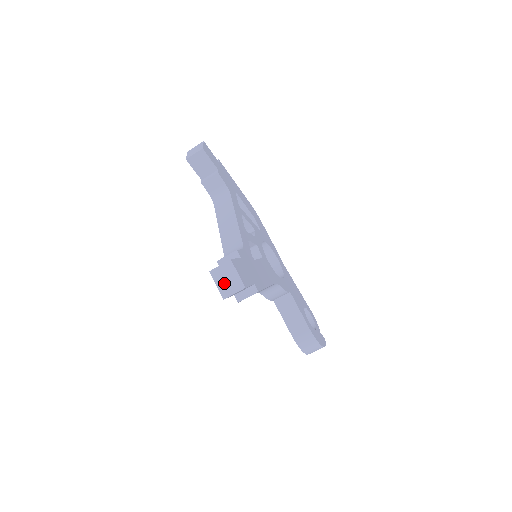
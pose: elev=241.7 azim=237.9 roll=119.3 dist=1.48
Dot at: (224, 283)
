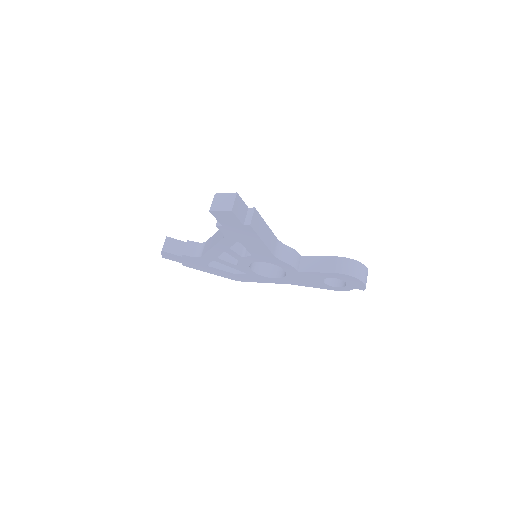
Dot at: (223, 205)
